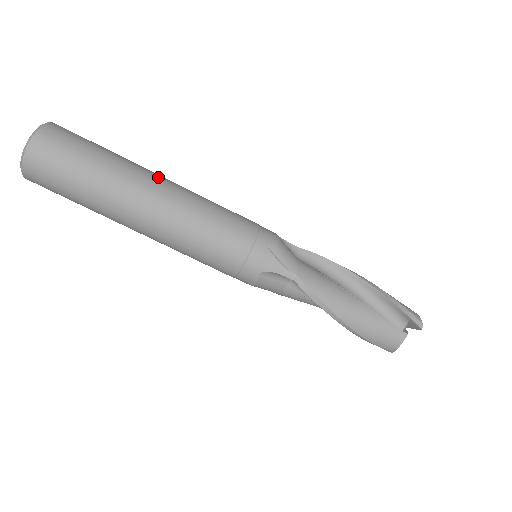
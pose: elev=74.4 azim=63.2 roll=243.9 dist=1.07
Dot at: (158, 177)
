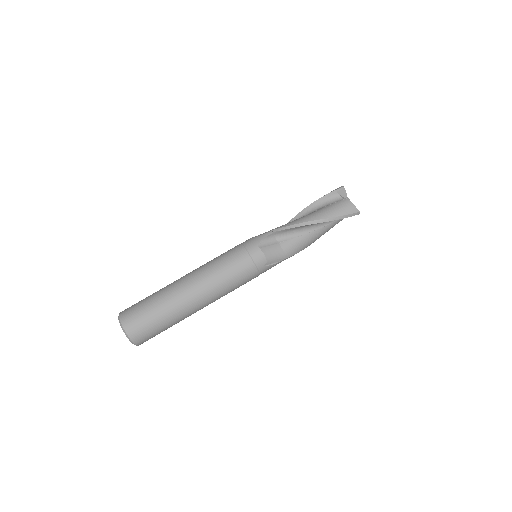
Dot at: occluded
